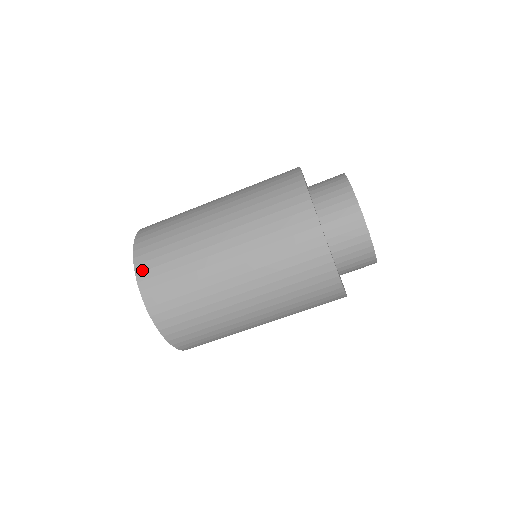
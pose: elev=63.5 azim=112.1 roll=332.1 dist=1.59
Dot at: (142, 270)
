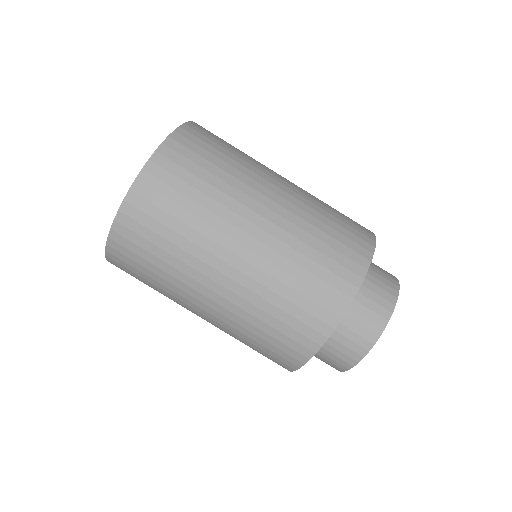
Dot at: occluded
